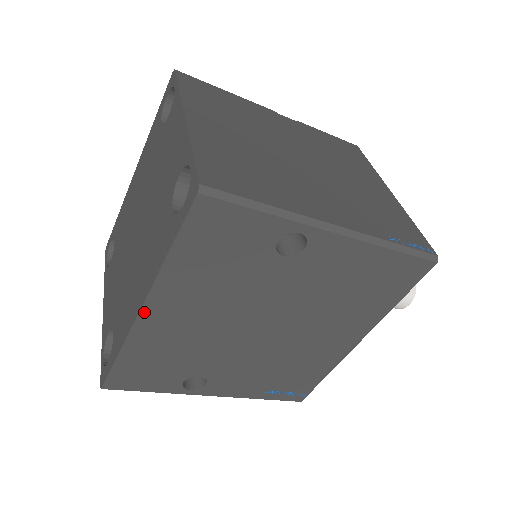
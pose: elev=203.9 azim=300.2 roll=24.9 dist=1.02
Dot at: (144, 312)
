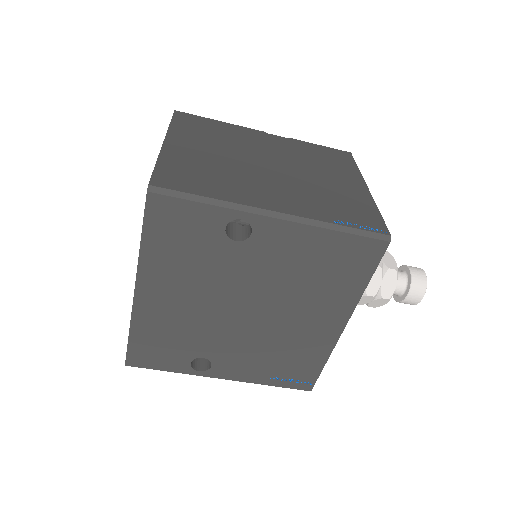
Dot at: (138, 294)
